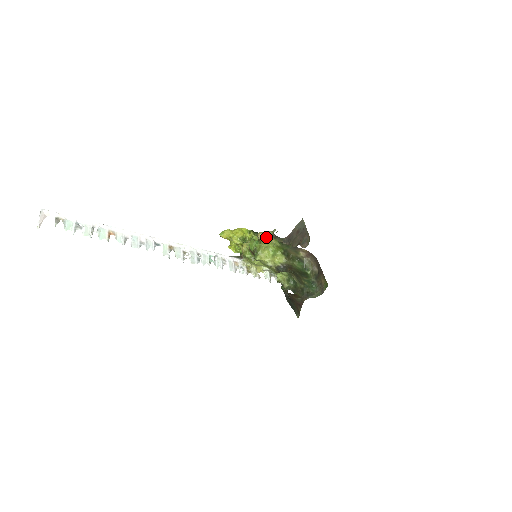
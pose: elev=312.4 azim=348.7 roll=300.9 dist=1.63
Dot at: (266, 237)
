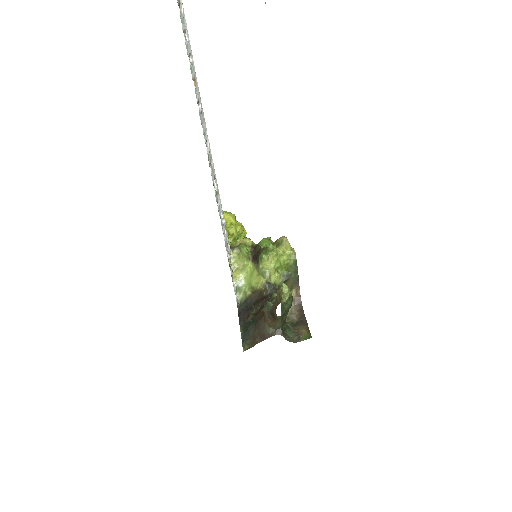
Dot at: (289, 246)
